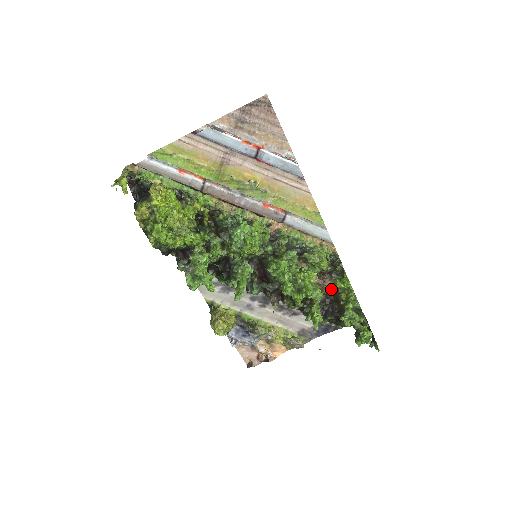
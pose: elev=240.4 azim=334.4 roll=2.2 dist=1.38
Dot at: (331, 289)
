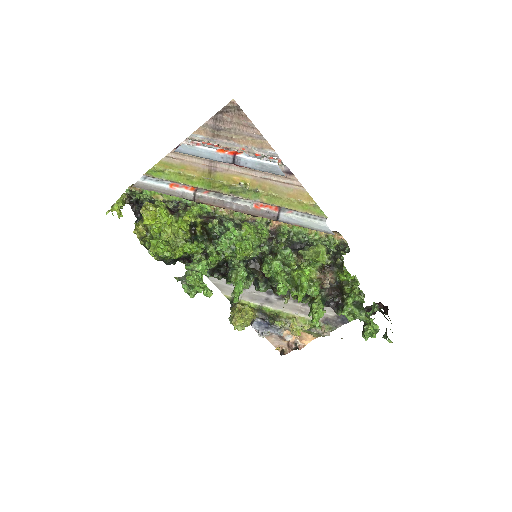
Dot at: (335, 282)
